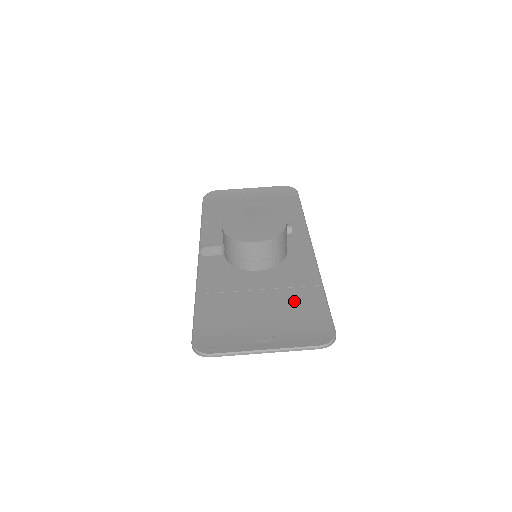
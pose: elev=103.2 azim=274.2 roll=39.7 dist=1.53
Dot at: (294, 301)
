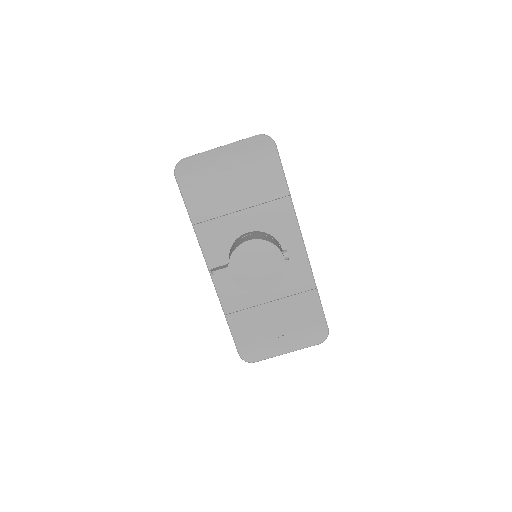
Dot at: (298, 308)
